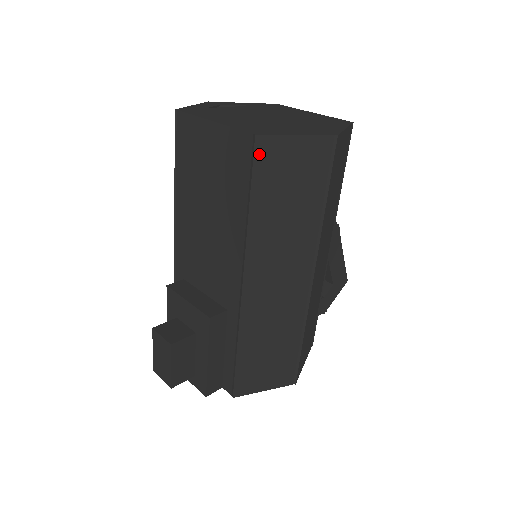
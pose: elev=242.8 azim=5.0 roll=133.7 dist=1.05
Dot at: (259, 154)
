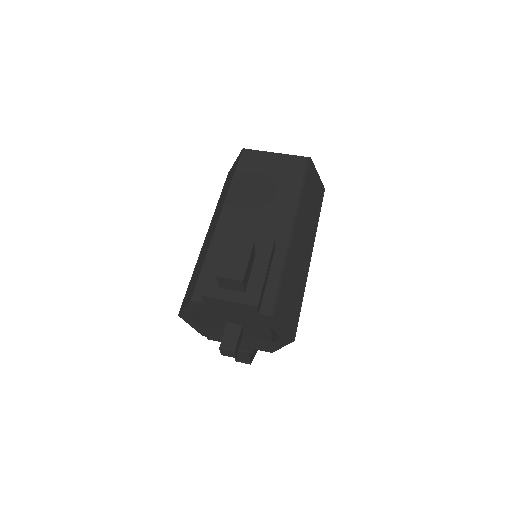
Dot at: (310, 166)
